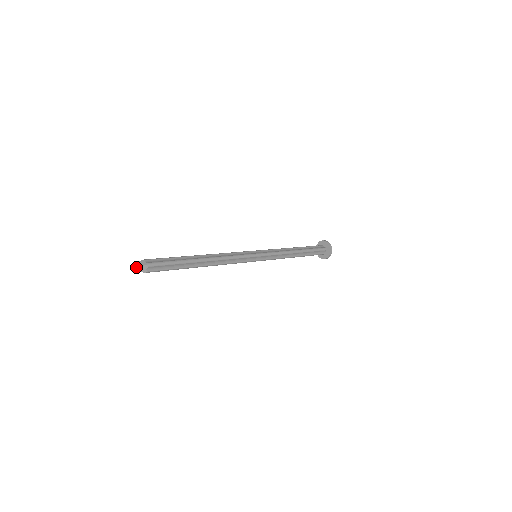
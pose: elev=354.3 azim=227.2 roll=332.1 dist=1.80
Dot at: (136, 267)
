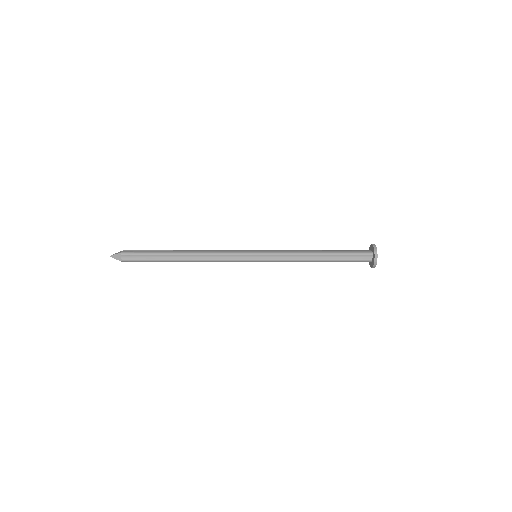
Dot at: (113, 255)
